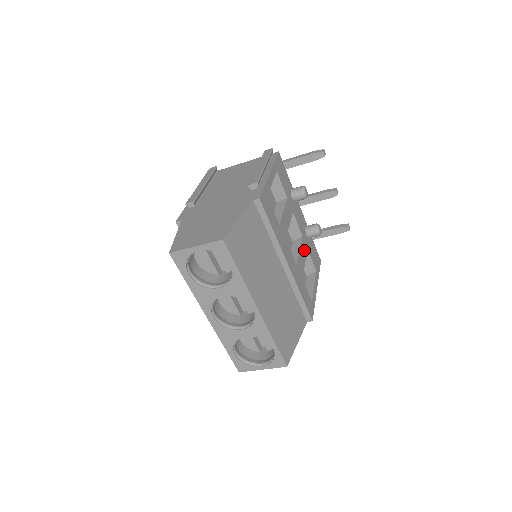
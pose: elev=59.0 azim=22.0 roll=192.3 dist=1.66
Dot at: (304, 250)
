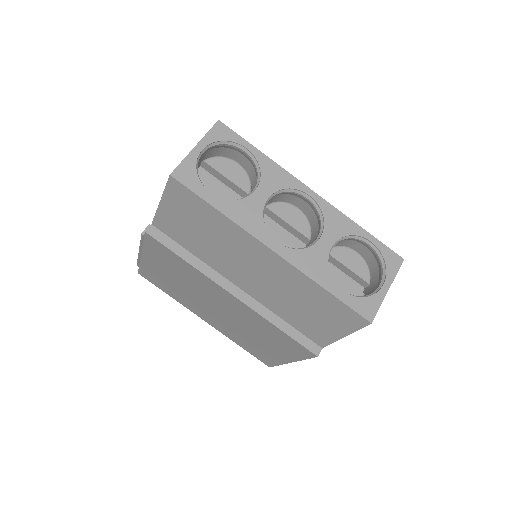
Dot at: occluded
